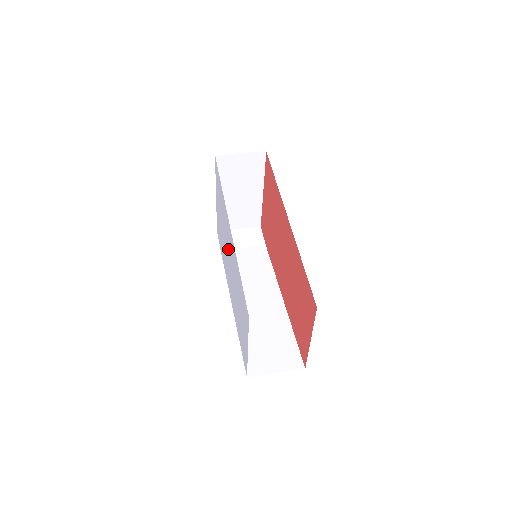
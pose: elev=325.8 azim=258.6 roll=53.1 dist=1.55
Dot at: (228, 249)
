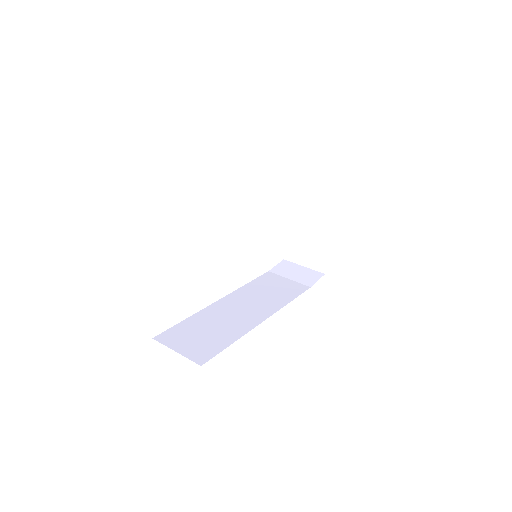
Dot at: occluded
